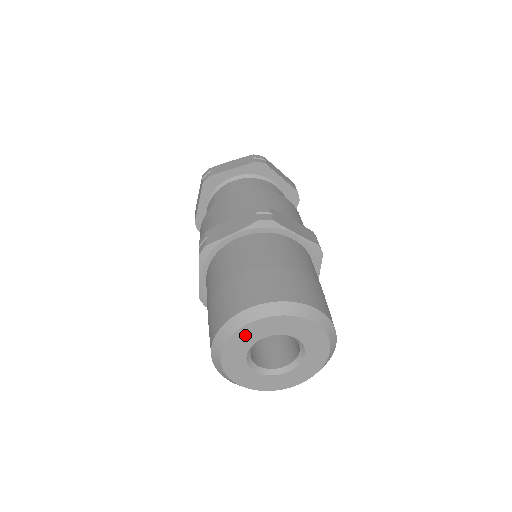
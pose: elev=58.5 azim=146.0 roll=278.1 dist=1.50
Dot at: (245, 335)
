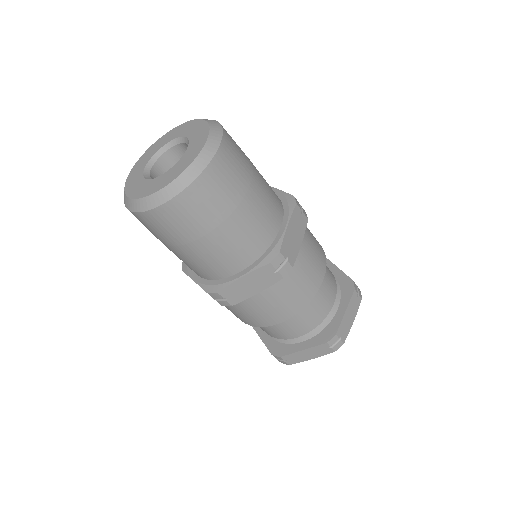
Dot at: (157, 145)
